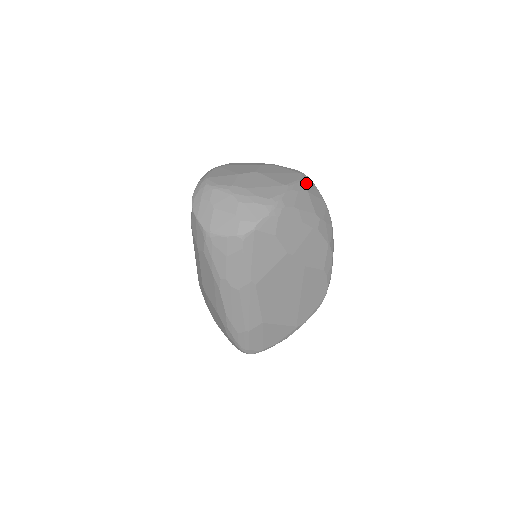
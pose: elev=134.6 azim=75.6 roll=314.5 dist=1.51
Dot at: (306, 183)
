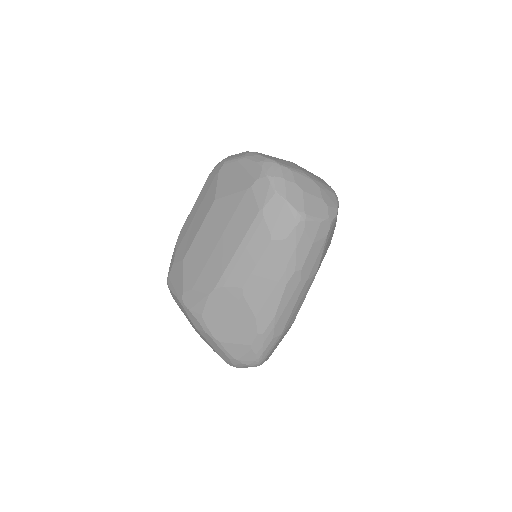
Dot at: occluded
